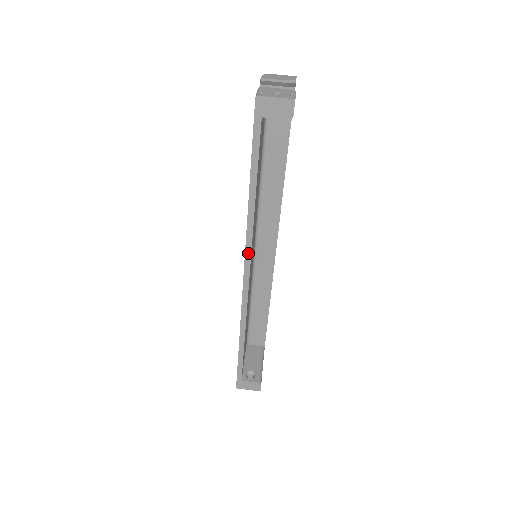
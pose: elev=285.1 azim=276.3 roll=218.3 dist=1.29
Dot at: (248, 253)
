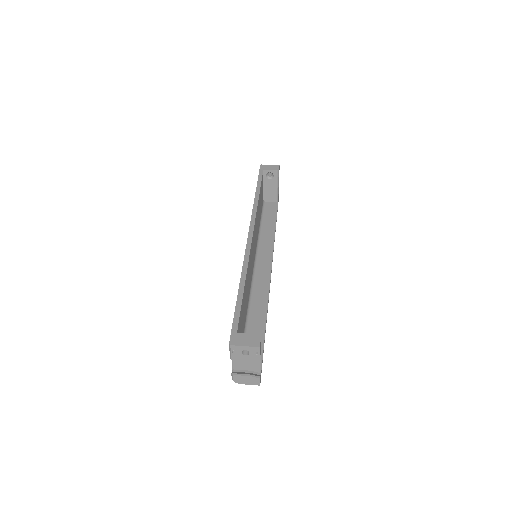
Dot at: (253, 220)
